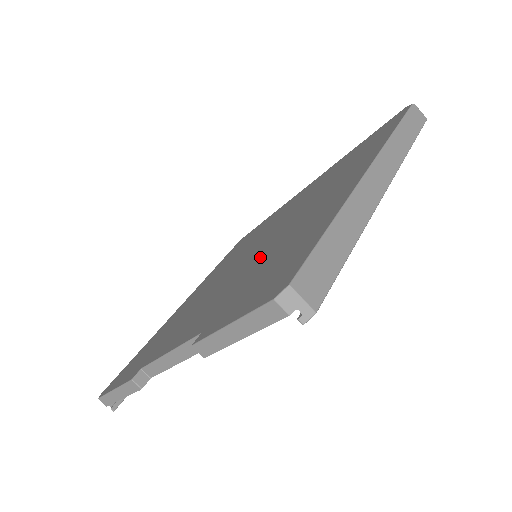
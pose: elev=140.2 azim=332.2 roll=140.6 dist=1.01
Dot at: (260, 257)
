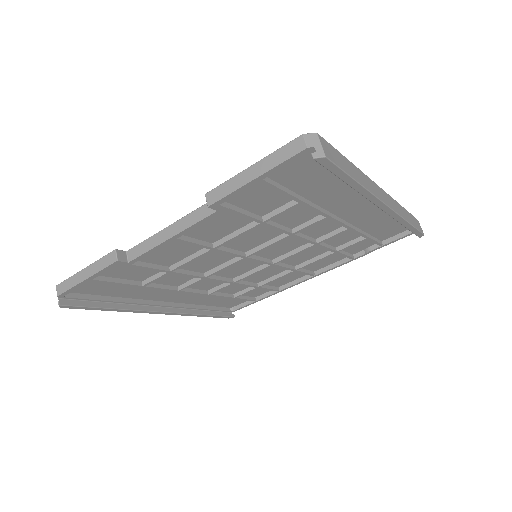
Dot at: occluded
